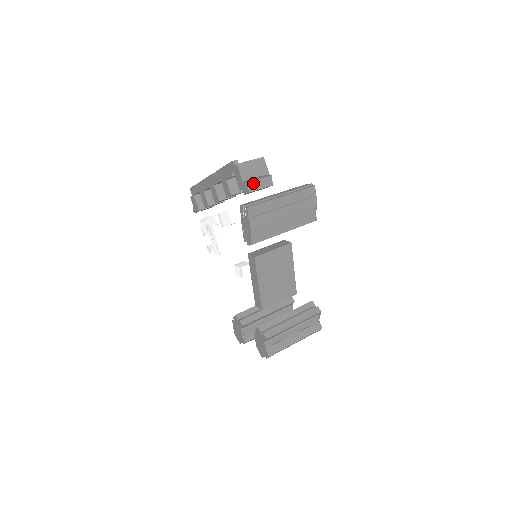
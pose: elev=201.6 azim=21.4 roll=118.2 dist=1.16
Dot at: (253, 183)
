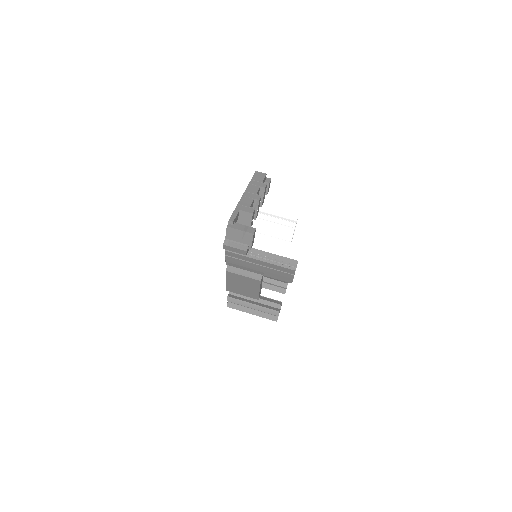
Dot at: (228, 247)
